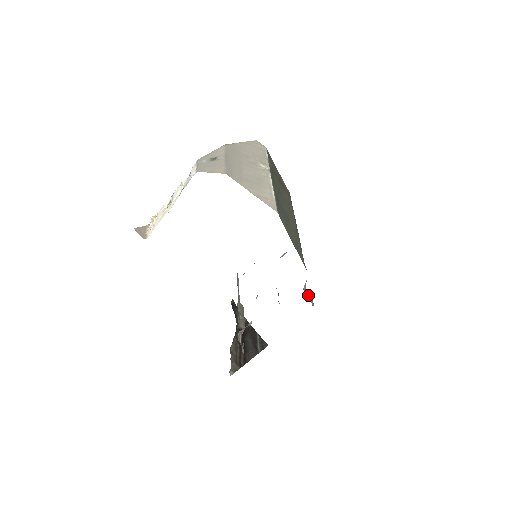
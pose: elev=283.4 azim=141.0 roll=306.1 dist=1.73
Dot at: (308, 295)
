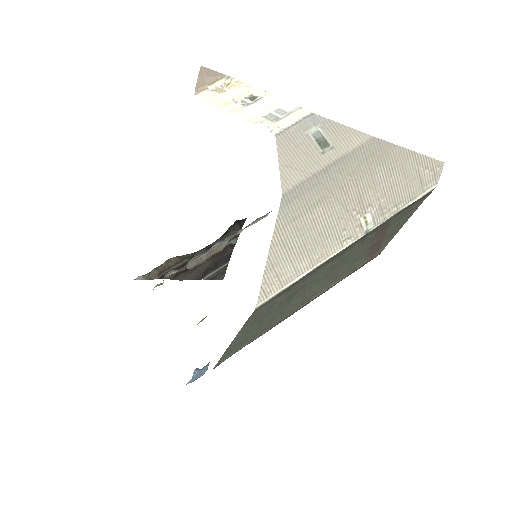
Dot at: (197, 374)
